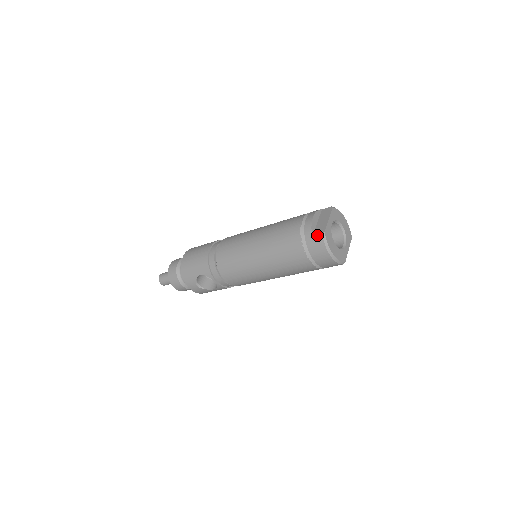
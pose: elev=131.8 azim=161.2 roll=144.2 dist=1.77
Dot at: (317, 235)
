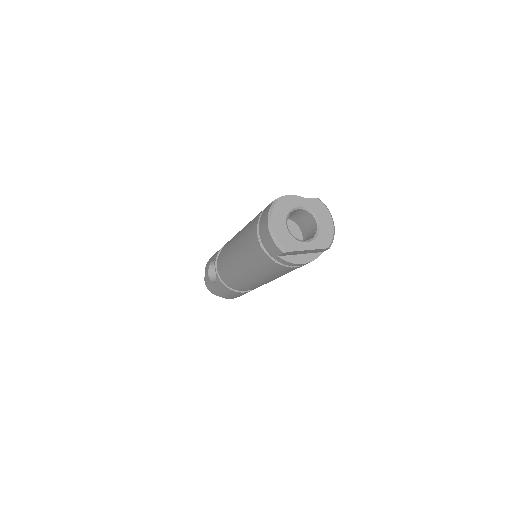
Dot at: occluded
